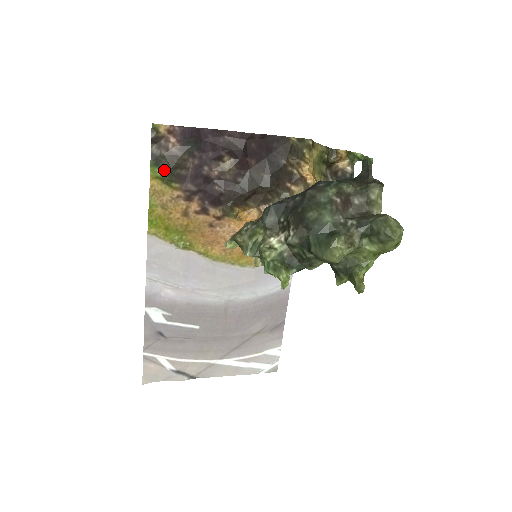
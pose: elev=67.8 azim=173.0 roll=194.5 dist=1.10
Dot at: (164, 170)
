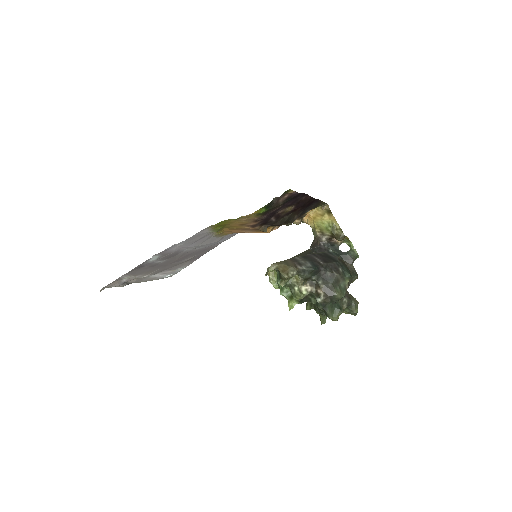
Dot at: (266, 210)
